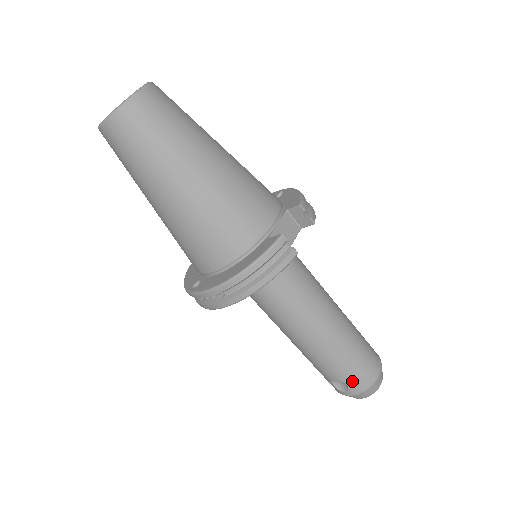
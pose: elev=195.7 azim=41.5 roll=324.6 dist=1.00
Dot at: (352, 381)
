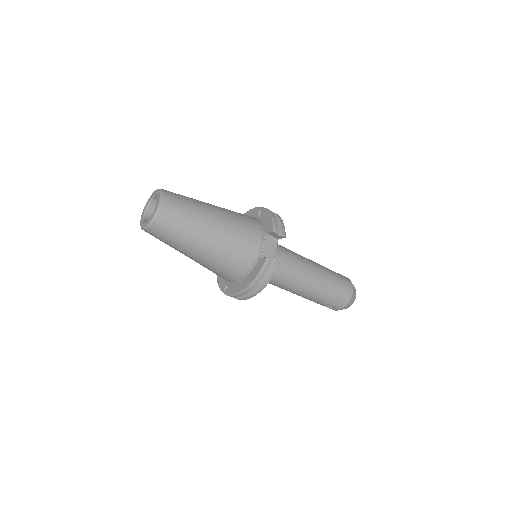
Dot at: (336, 304)
